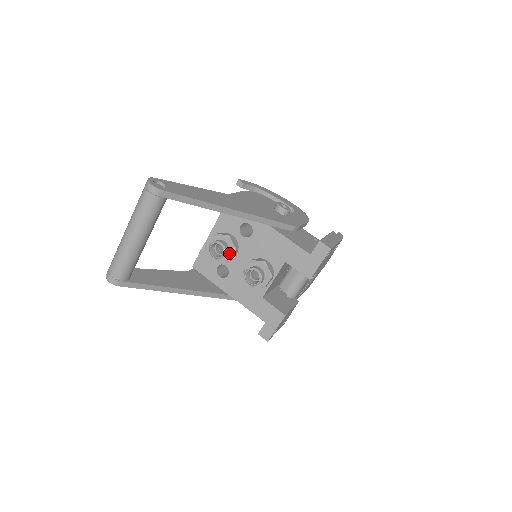
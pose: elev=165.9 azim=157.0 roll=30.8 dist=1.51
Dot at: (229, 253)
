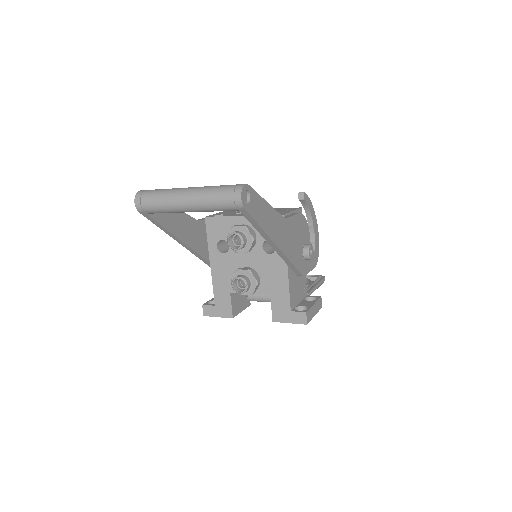
Dot at: occluded
